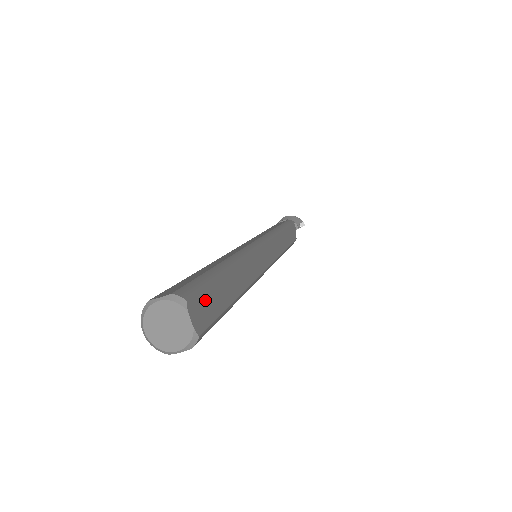
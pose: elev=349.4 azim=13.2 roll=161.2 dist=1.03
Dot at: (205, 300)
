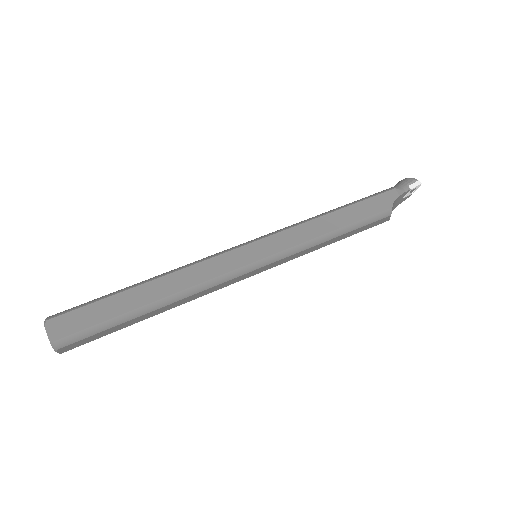
Dot at: (75, 317)
